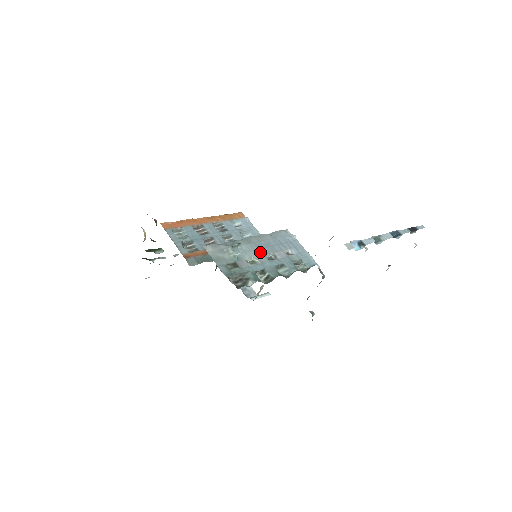
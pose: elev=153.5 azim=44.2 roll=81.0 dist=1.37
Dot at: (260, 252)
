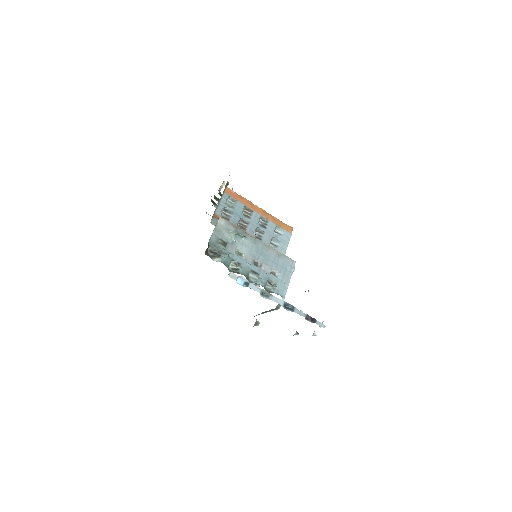
Dot at: (254, 254)
